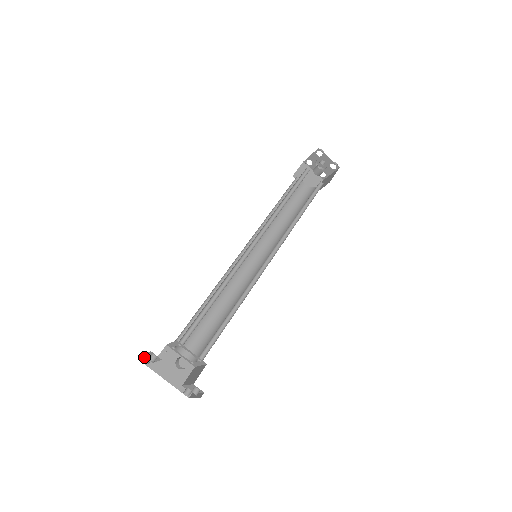
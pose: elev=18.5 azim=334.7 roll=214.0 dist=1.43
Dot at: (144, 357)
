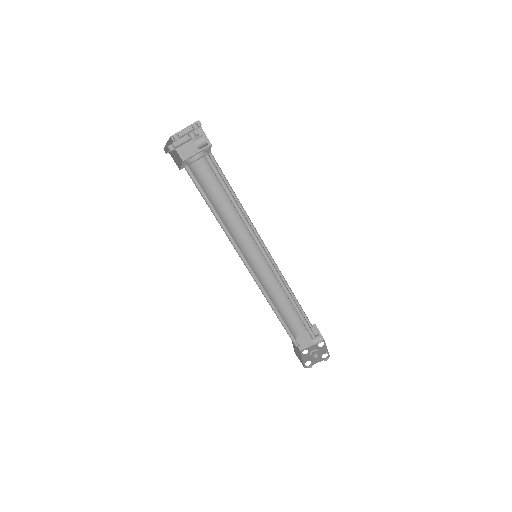
Dot at: (172, 141)
